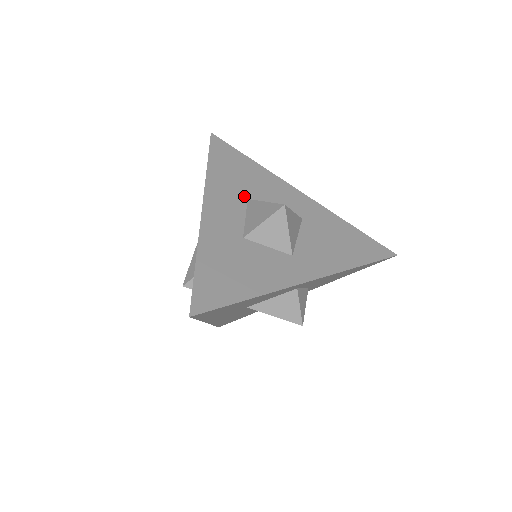
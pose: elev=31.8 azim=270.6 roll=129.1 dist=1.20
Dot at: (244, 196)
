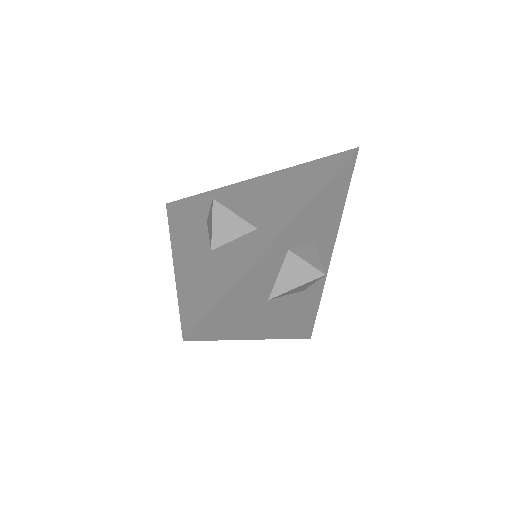
Dot at: (203, 222)
